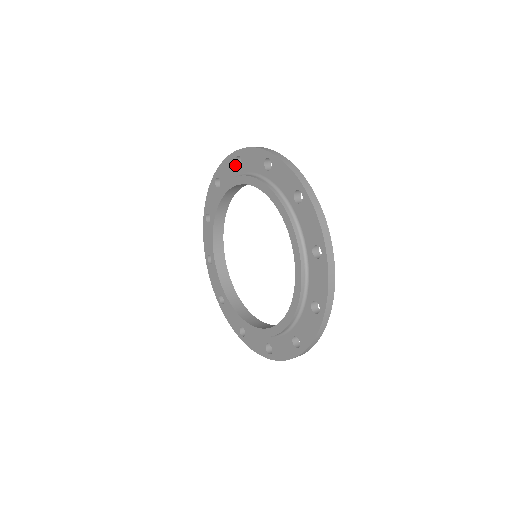
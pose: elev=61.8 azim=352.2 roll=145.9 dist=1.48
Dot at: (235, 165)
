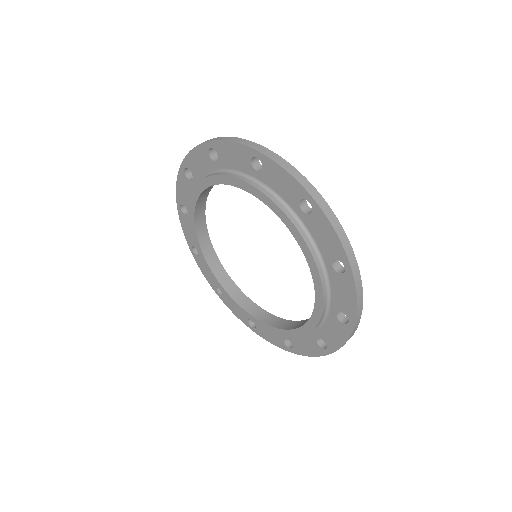
Dot at: (186, 216)
